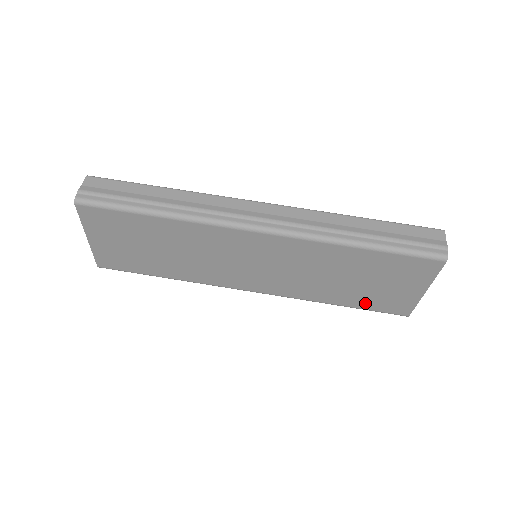
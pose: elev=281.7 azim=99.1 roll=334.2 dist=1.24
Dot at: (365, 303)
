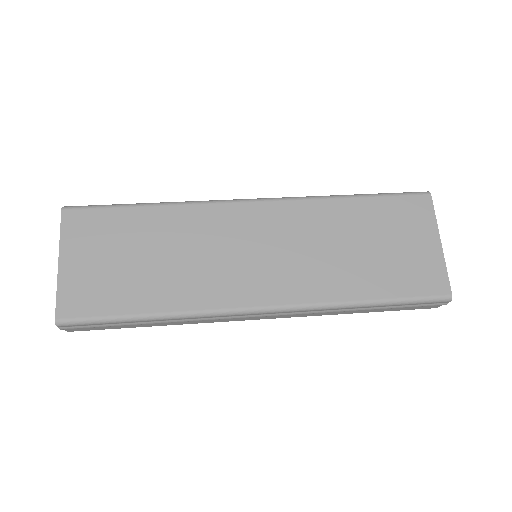
Dot at: (395, 285)
